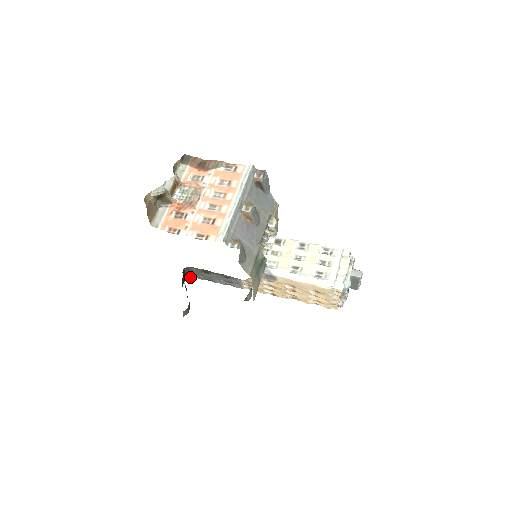
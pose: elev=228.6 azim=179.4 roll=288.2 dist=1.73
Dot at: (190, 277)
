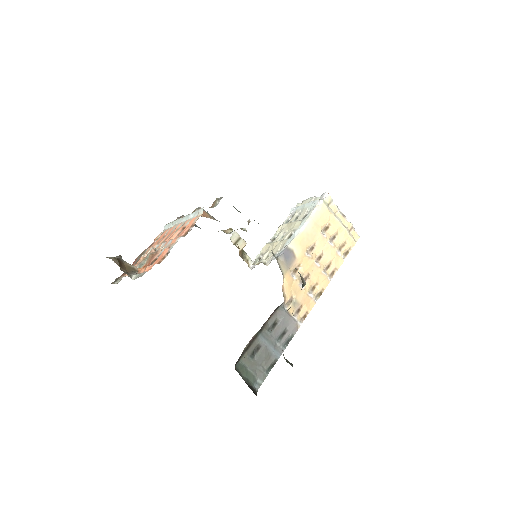
Dot at: (256, 391)
